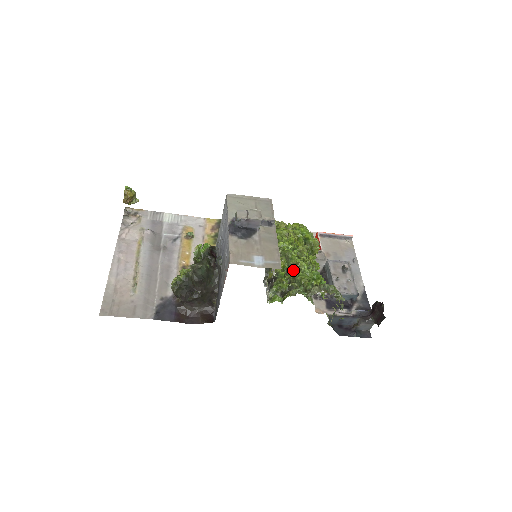
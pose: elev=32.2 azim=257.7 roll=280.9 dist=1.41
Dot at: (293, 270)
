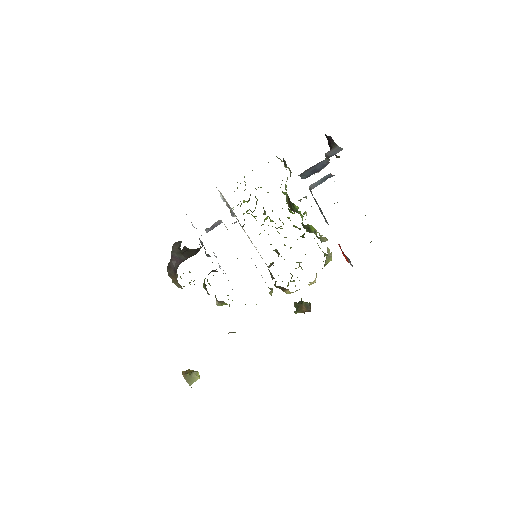
Dot at: occluded
